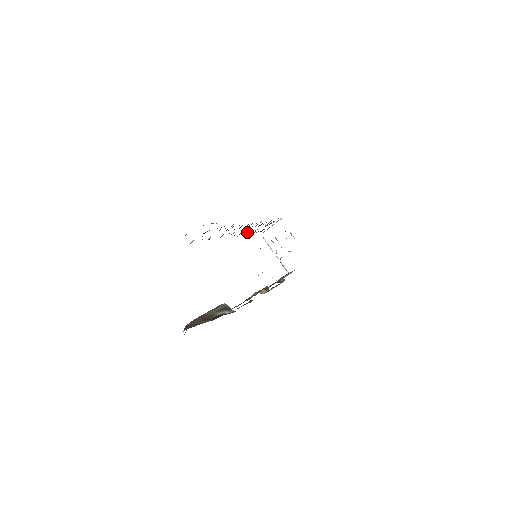
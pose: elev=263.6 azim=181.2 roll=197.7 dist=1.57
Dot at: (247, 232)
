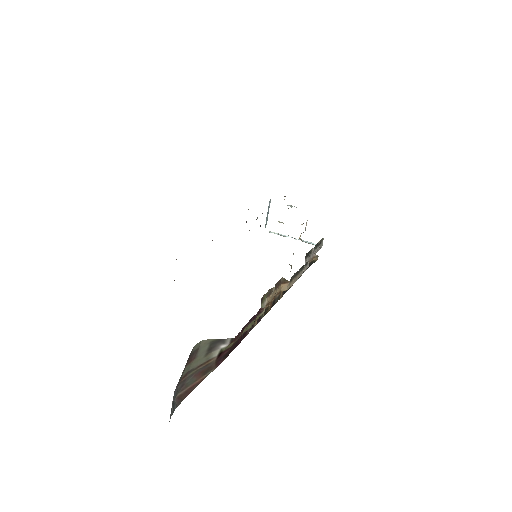
Dot at: occluded
